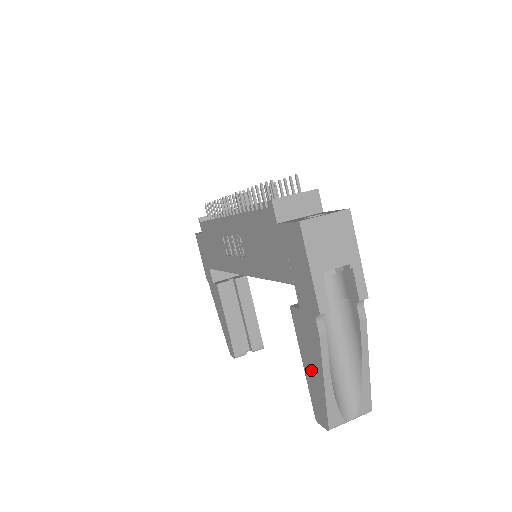
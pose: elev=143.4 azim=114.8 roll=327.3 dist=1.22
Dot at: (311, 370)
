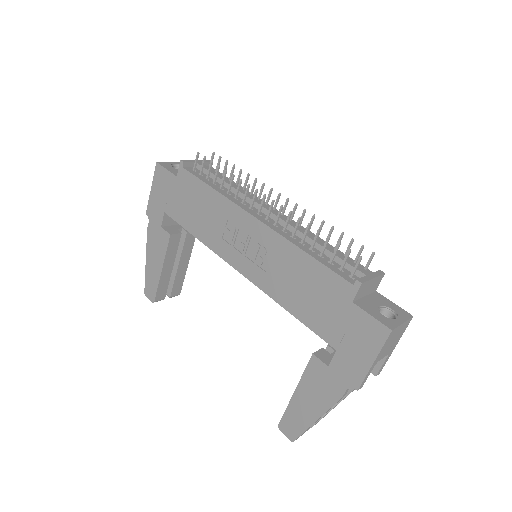
Dot at: (305, 403)
